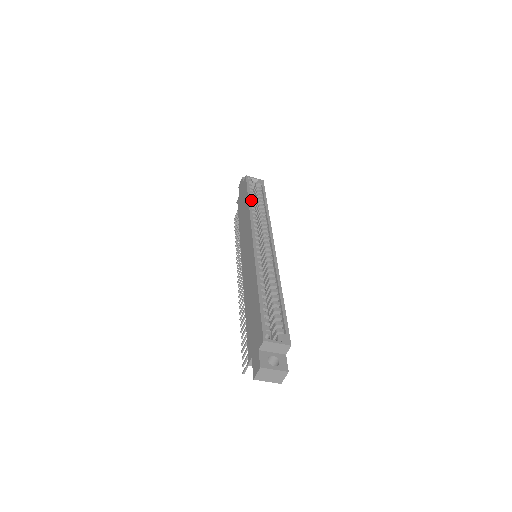
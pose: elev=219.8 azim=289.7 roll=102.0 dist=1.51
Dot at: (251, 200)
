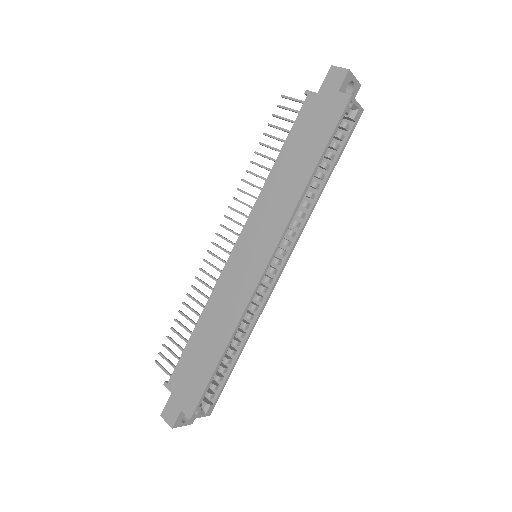
Dot at: (318, 163)
